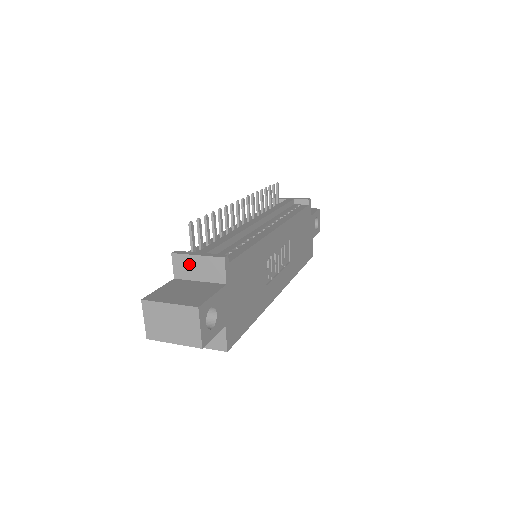
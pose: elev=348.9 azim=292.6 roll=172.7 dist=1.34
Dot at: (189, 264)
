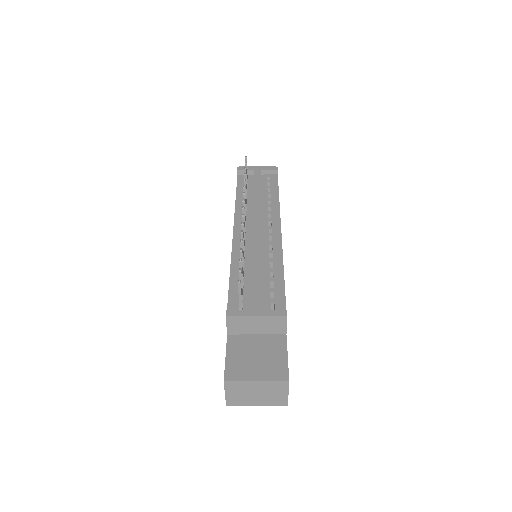
Dot at: (246, 323)
